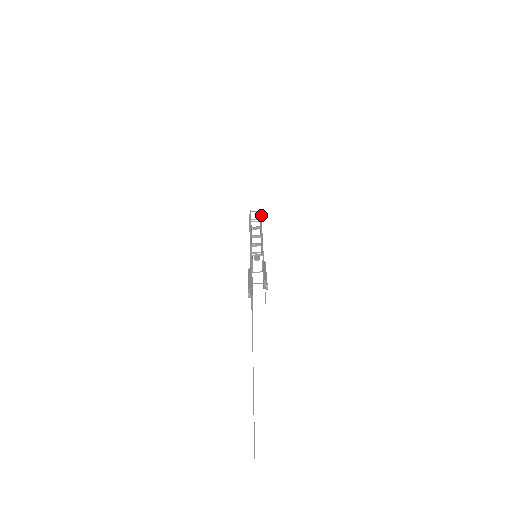
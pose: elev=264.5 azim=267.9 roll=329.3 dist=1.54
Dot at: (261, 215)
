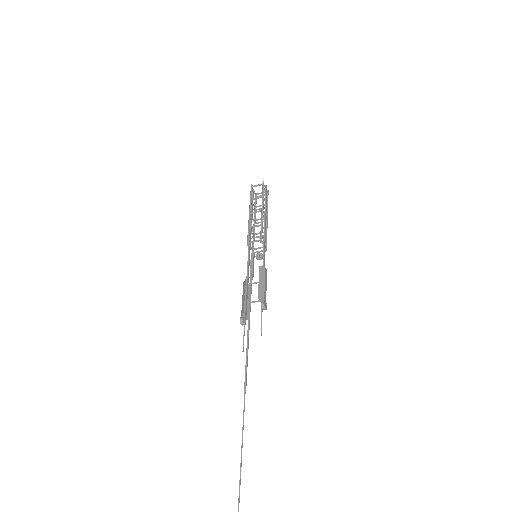
Dot at: (266, 188)
